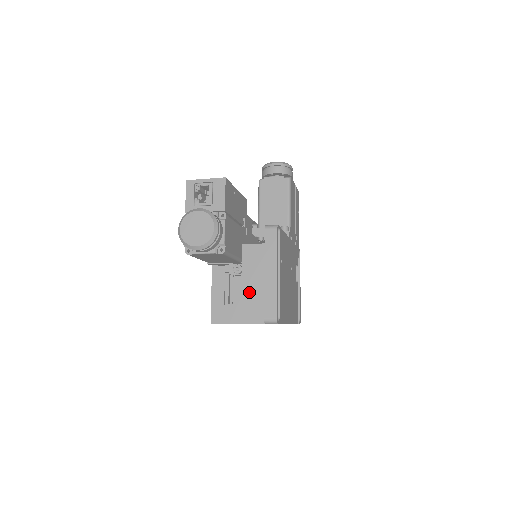
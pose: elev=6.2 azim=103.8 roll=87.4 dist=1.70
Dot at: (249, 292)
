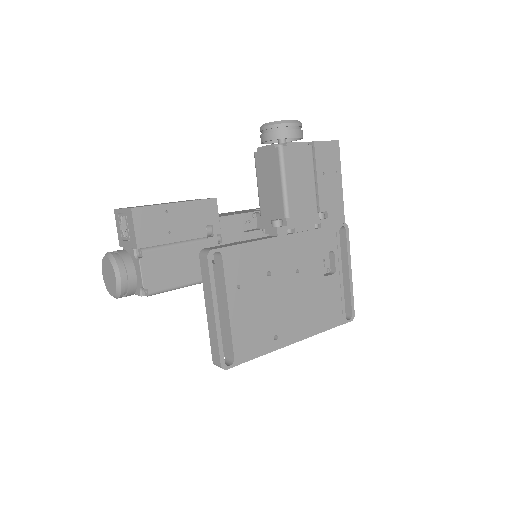
Dot at: occluded
